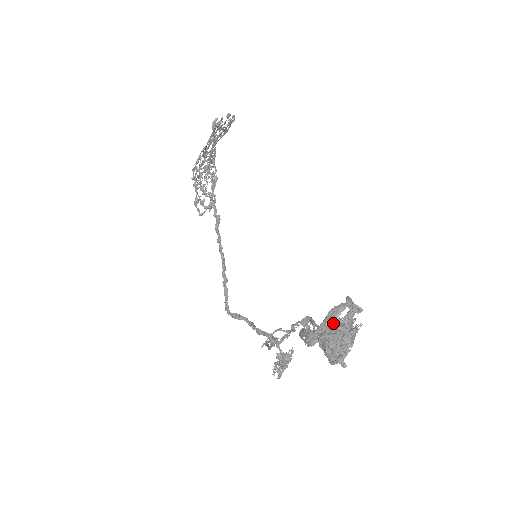
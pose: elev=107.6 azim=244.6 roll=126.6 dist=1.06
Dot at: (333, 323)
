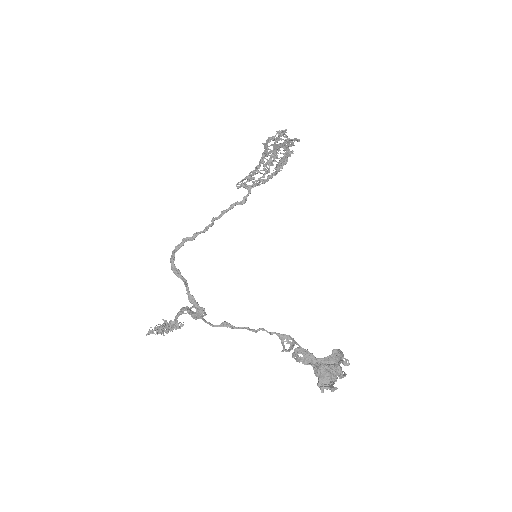
Dot at: (337, 363)
